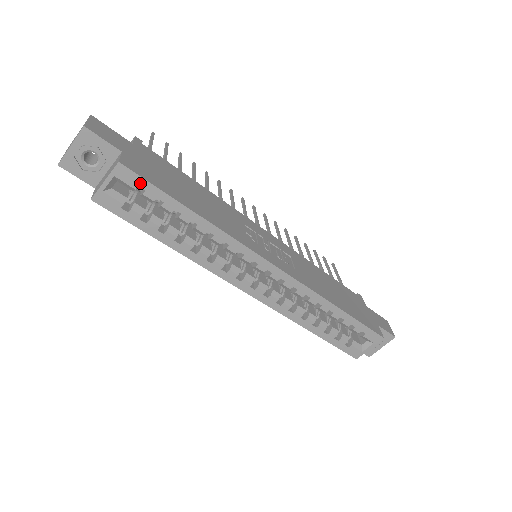
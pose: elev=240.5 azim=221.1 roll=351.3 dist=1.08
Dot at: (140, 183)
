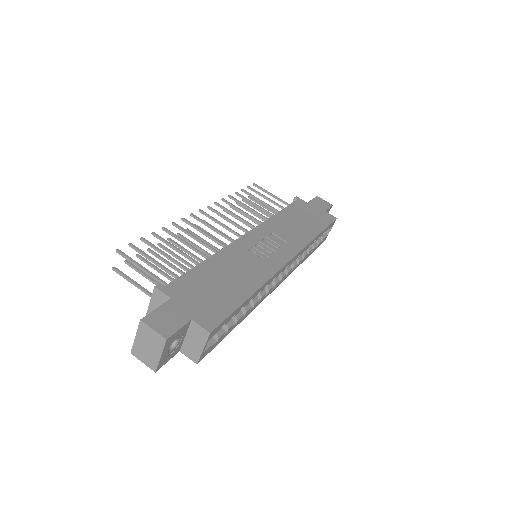
Dot at: (222, 324)
